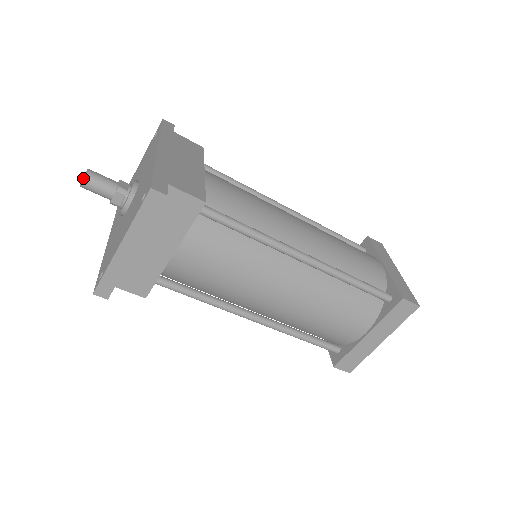
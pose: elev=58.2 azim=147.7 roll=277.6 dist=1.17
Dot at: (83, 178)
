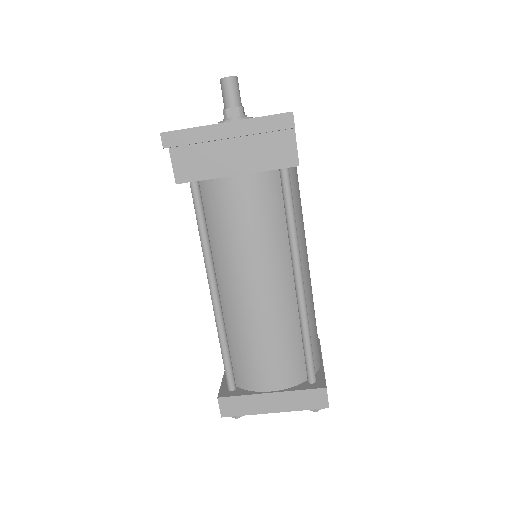
Dot at: (231, 76)
